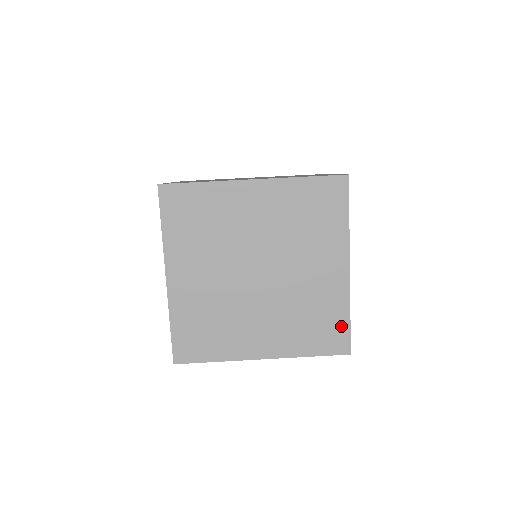
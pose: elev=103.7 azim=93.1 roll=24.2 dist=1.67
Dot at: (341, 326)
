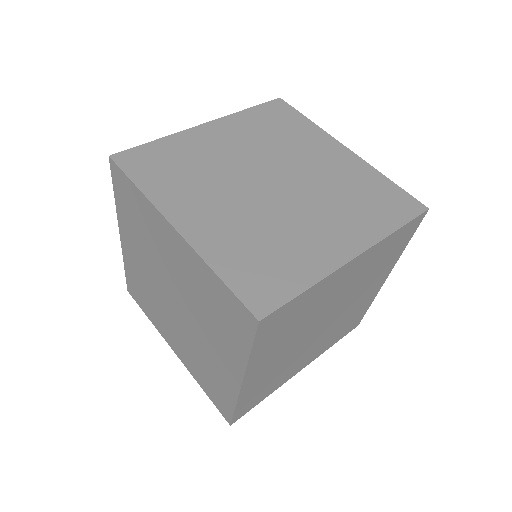
Dot at: (392, 191)
